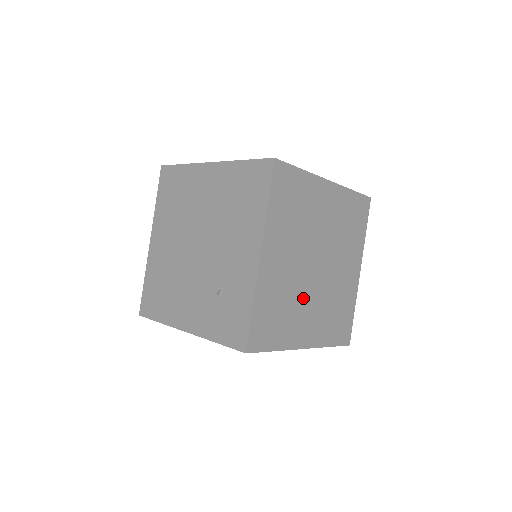
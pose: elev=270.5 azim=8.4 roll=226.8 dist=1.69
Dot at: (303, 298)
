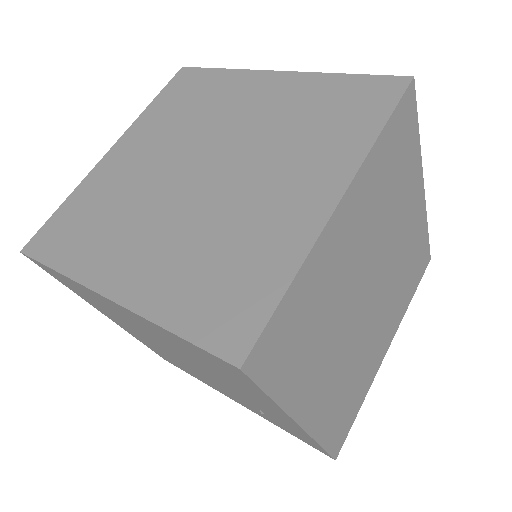
Dot at: (367, 340)
